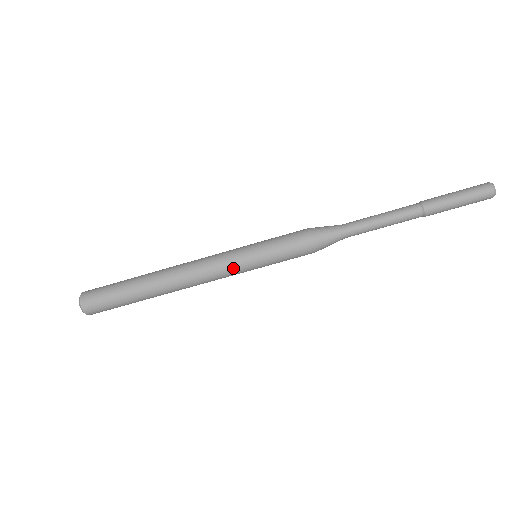
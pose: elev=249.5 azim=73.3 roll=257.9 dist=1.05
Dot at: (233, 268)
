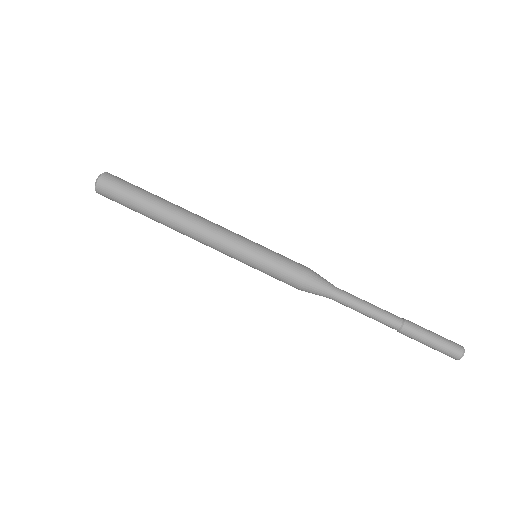
Dot at: (231, 254)
